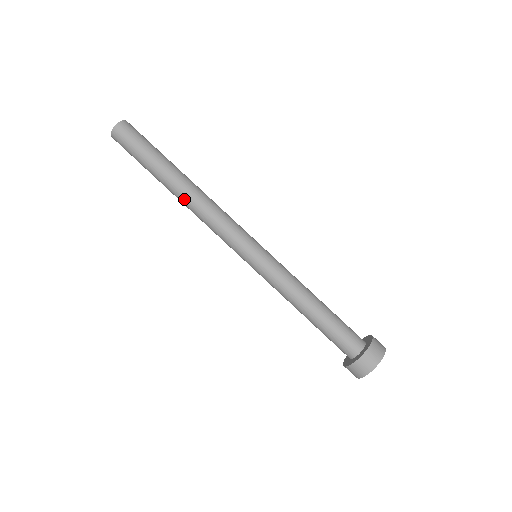
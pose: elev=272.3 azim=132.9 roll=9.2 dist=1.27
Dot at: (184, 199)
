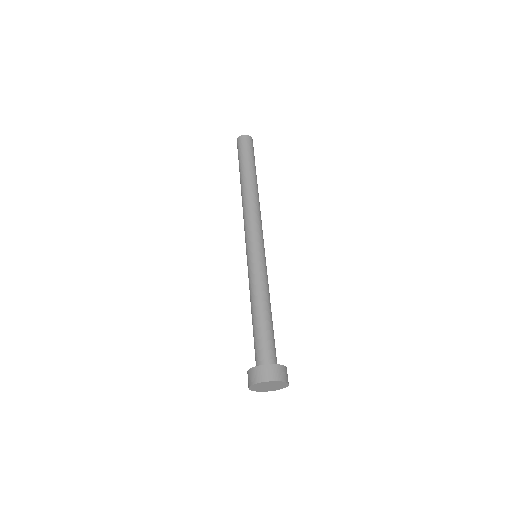
Dot at: (244, 193)
